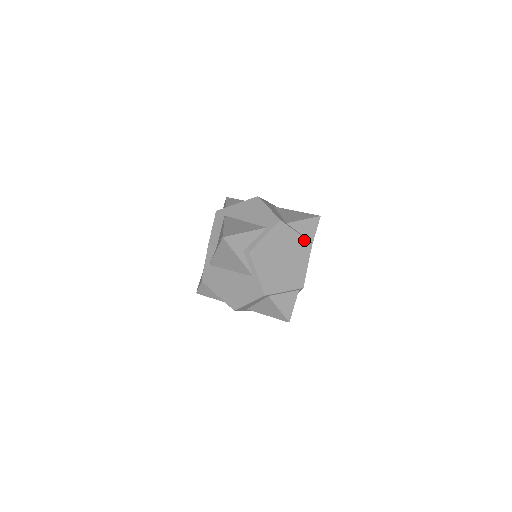
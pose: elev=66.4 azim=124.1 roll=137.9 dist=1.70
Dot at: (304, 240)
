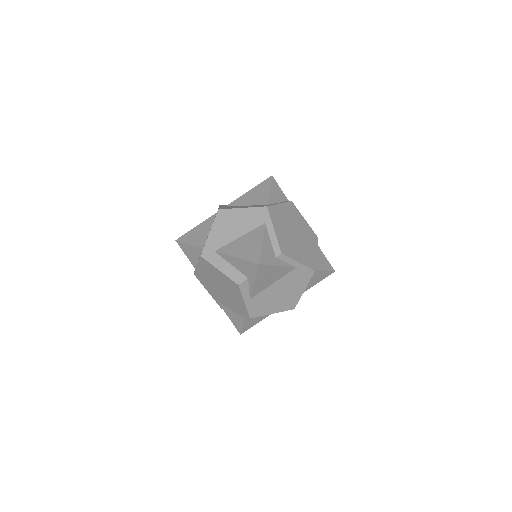
Dot at: (287, 204)
